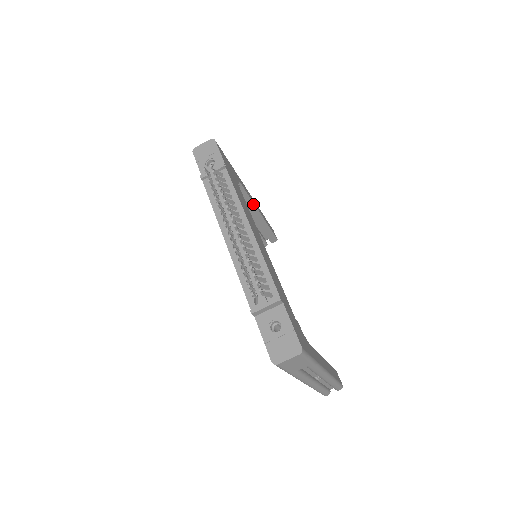
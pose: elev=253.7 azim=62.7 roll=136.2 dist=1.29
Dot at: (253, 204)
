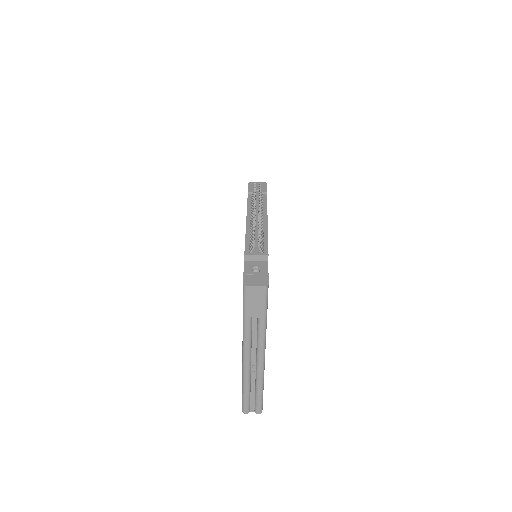
Dot at: occluded
